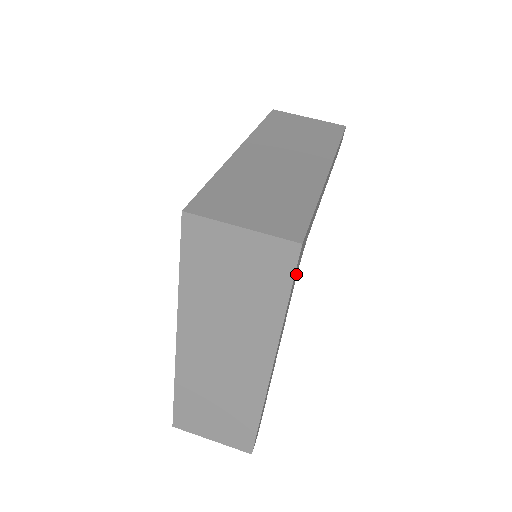
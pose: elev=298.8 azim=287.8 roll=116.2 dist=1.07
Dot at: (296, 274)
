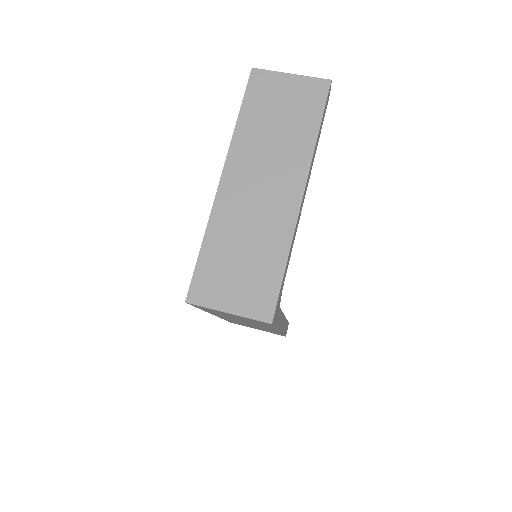
Dot at: (278, 312)
